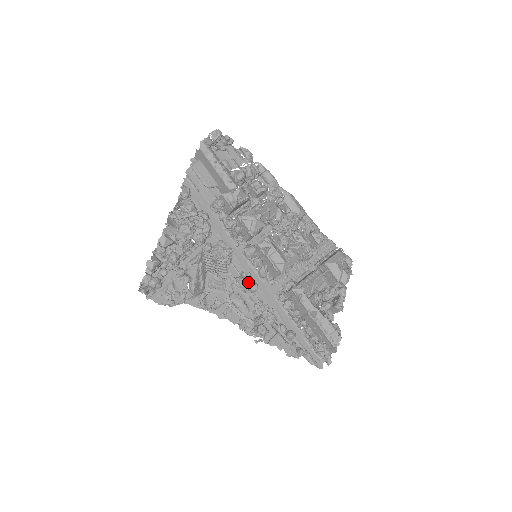
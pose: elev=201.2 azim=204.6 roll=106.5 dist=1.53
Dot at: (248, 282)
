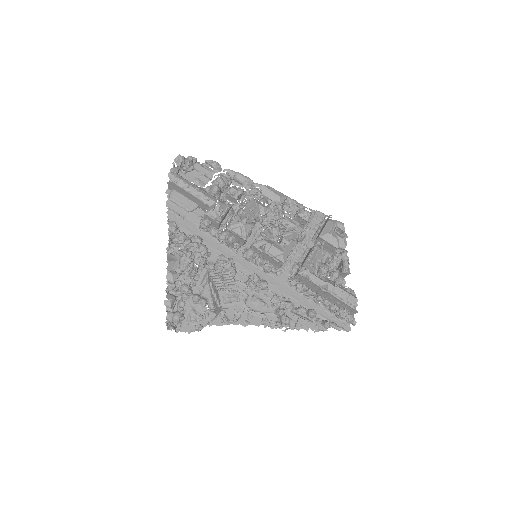
Dot at: (258, 282)
